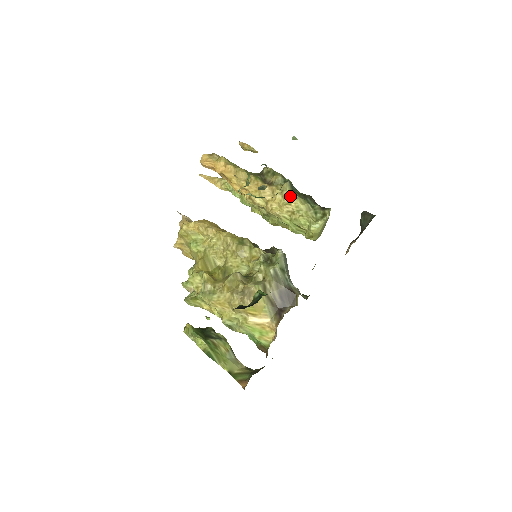
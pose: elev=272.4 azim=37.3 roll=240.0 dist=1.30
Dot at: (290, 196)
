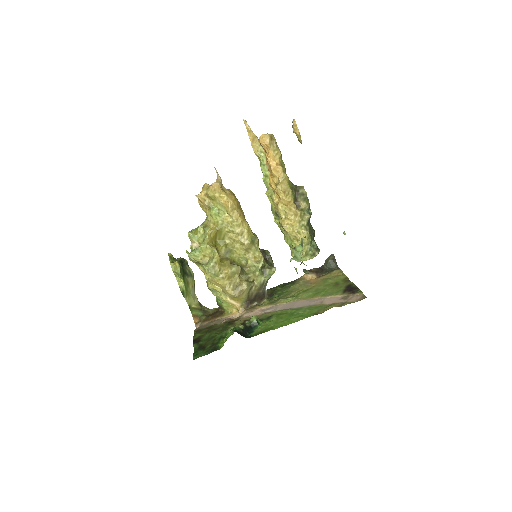
Dot at: (305, 229)
